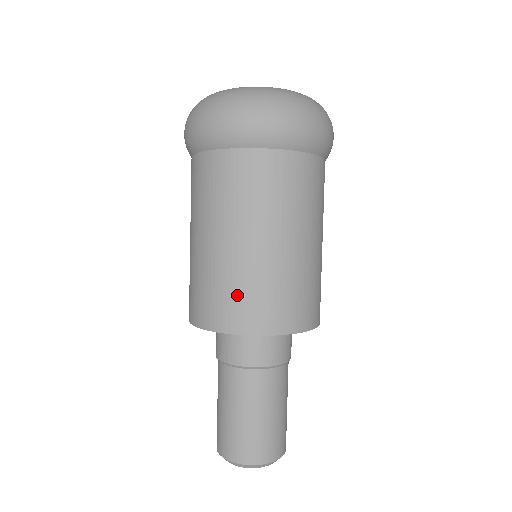
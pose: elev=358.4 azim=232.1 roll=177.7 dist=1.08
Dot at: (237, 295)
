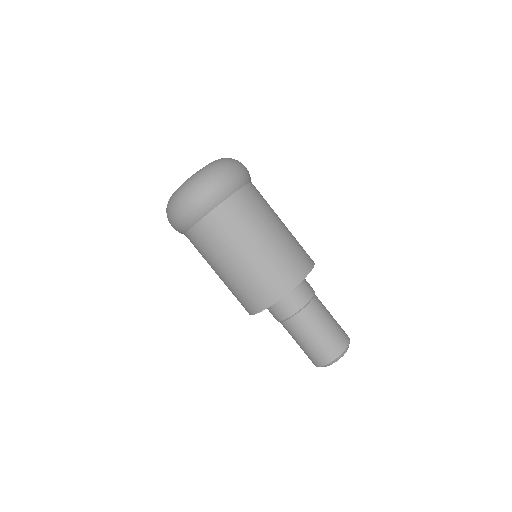
Dot at: (289, 261)
